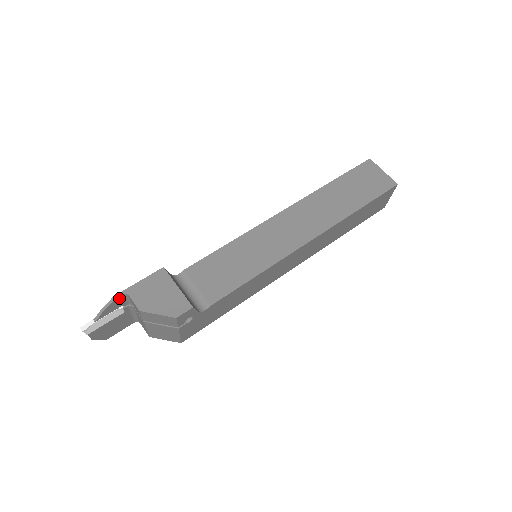
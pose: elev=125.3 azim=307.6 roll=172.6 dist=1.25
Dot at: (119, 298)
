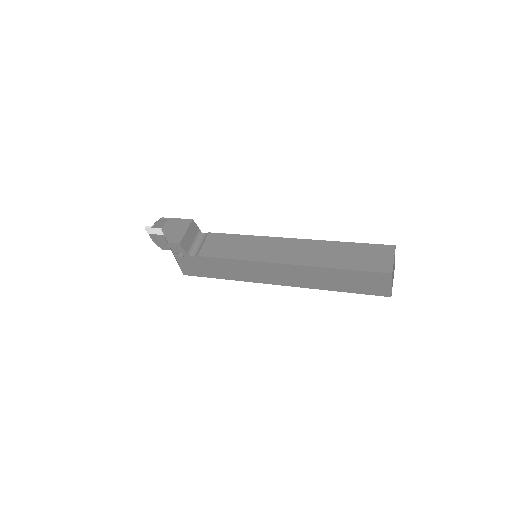
Dot at: (164, 220)
